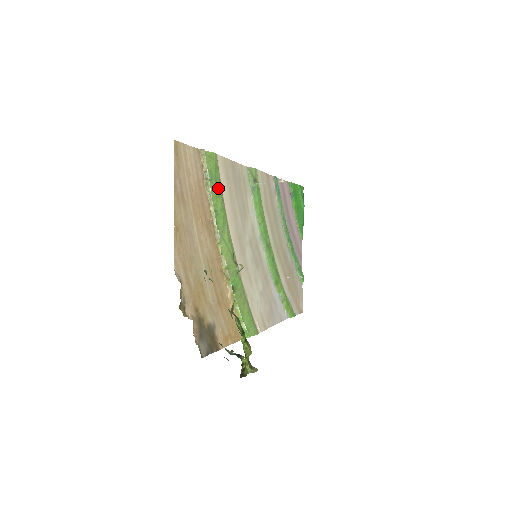
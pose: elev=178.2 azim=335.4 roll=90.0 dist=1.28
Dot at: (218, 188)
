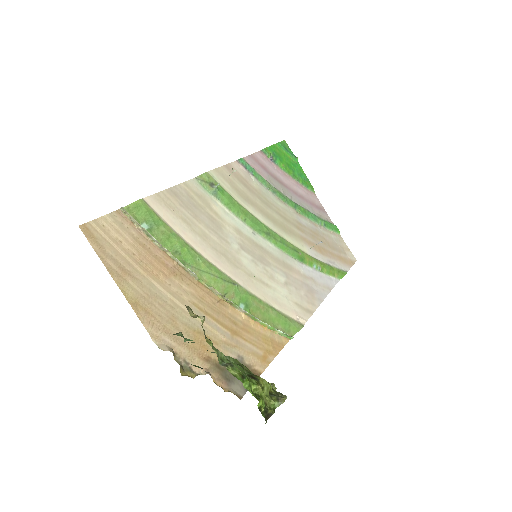
Dot at: (164, 229)
